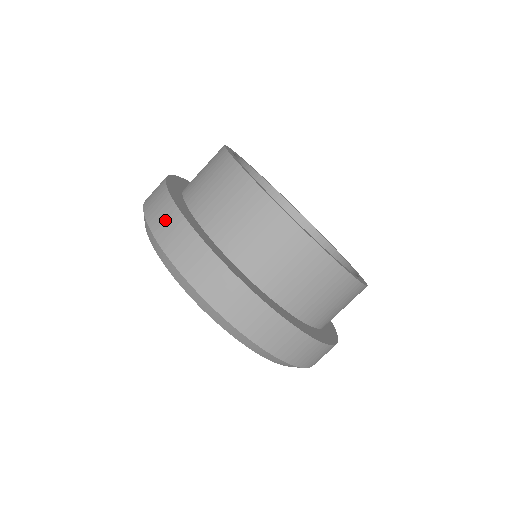
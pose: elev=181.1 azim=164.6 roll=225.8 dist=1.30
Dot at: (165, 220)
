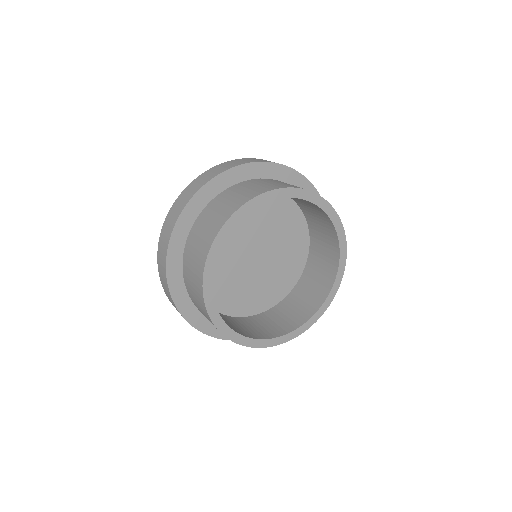
Dot at: (169, 224)
